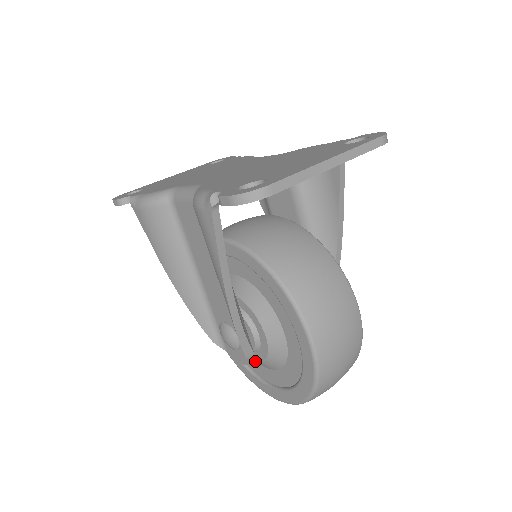
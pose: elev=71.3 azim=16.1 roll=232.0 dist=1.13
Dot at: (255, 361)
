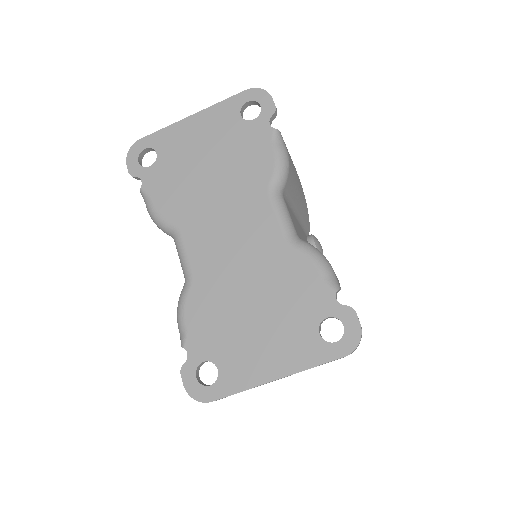
Dot at: occluded
